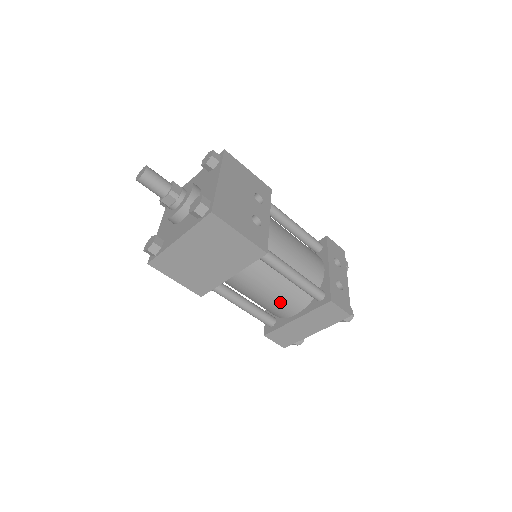
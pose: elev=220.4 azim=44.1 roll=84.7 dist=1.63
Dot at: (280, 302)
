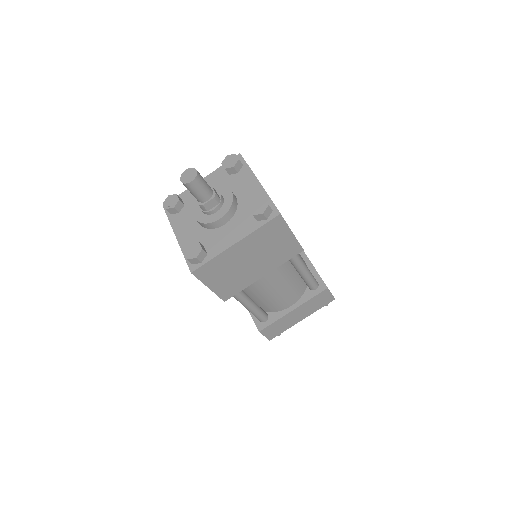
Dot at: (285, 296)
